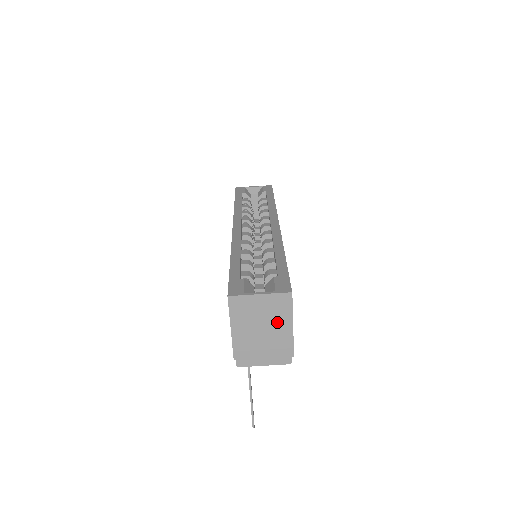
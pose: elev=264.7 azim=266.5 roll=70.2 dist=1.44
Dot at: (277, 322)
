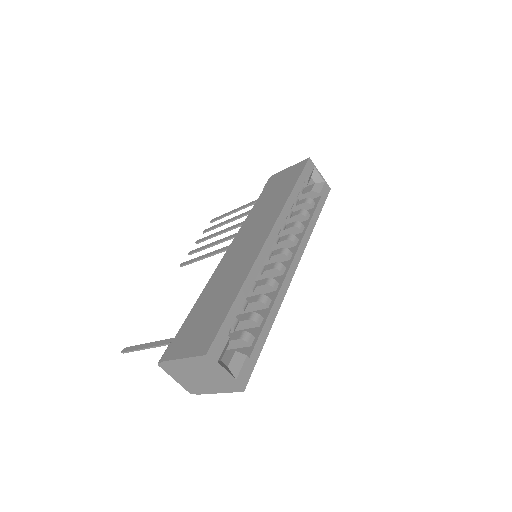
Dot at: (213, 384)
